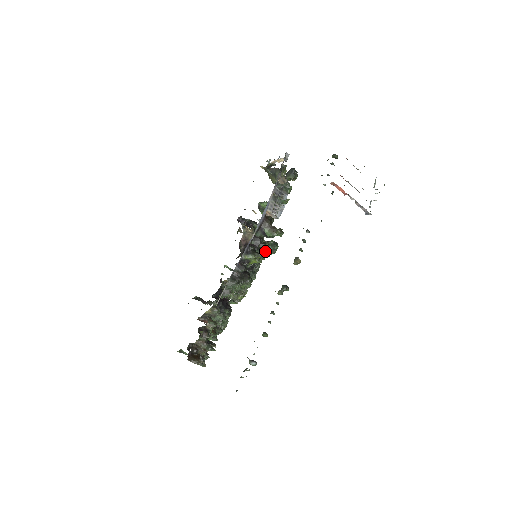
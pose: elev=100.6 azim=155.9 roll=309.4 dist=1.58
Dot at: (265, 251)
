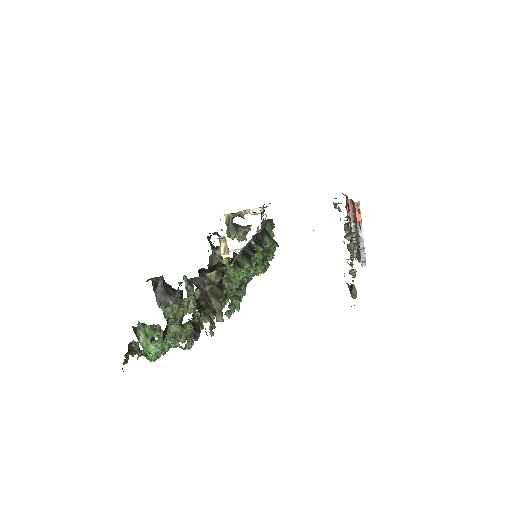
Dot at: (262, 259)
